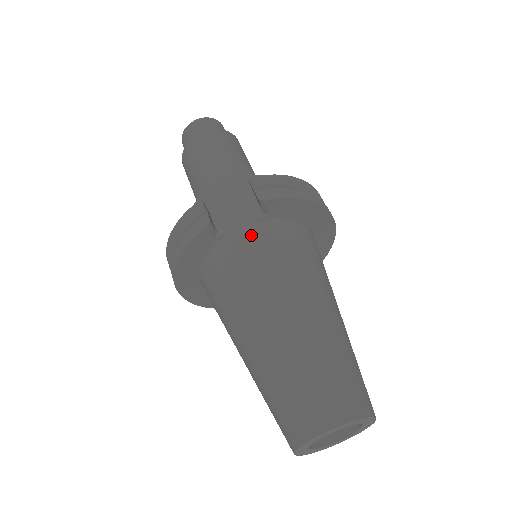
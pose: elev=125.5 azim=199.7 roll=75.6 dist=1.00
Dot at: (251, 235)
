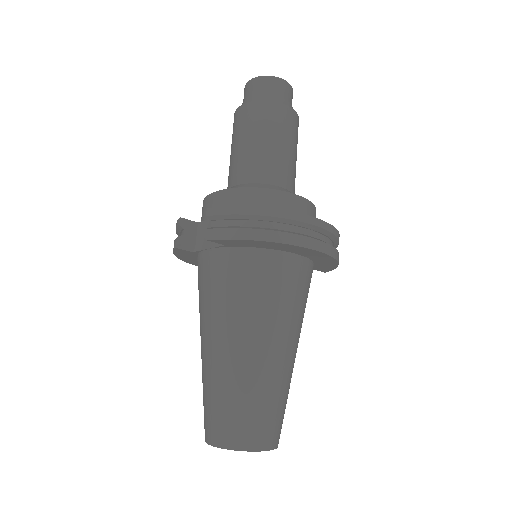
Dot at: (211, 260)
